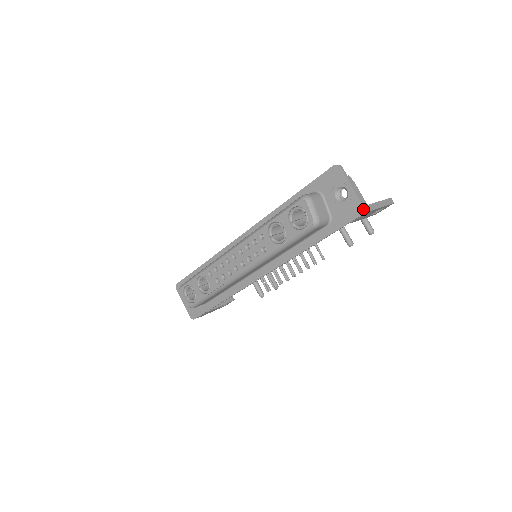
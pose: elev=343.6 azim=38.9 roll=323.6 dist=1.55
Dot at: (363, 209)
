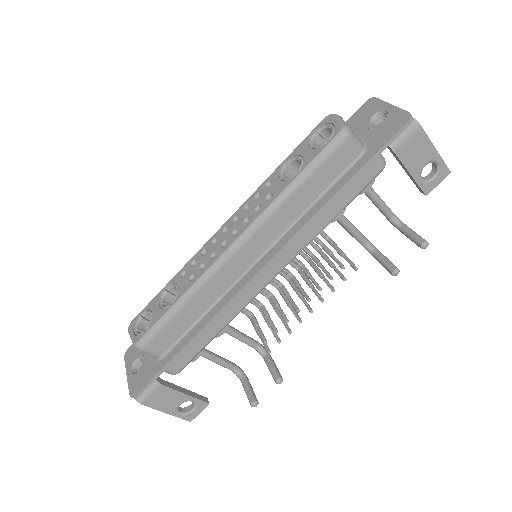
Dot at: (409, 114)
